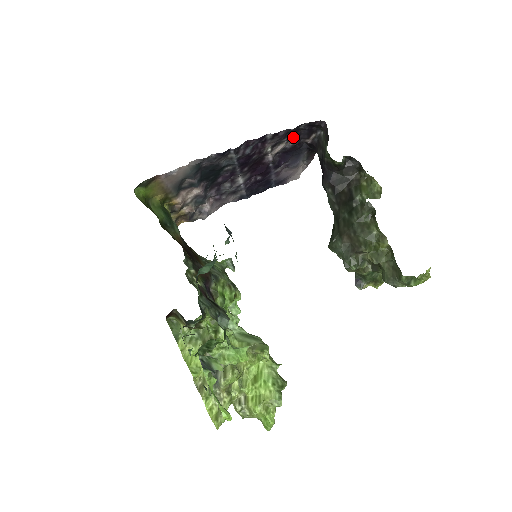
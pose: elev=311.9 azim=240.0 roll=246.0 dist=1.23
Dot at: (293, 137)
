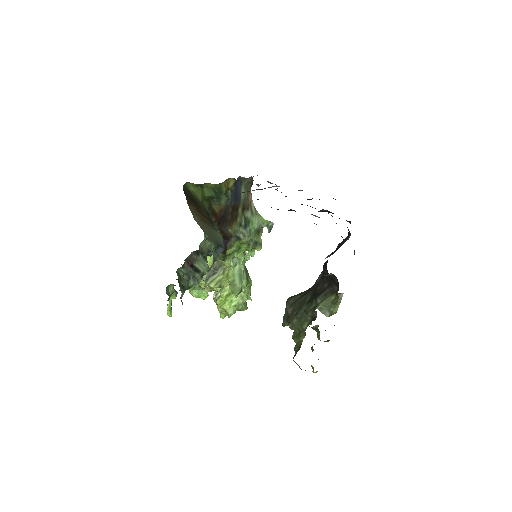
Dot at: occluded
